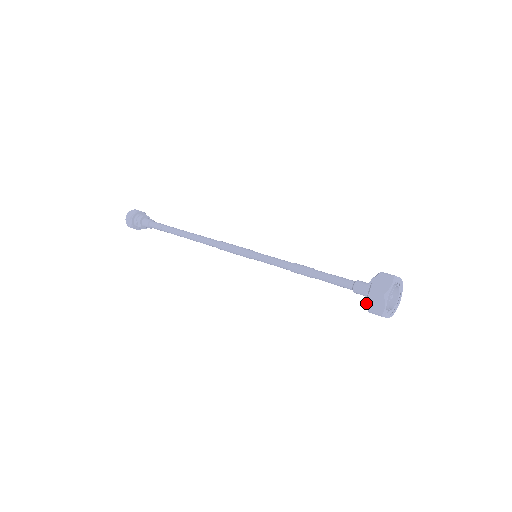
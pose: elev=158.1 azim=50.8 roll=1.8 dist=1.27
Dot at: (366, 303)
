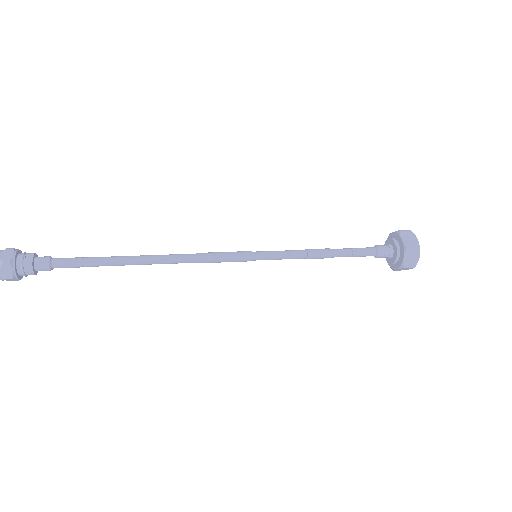
Dot at: (397, 249)
